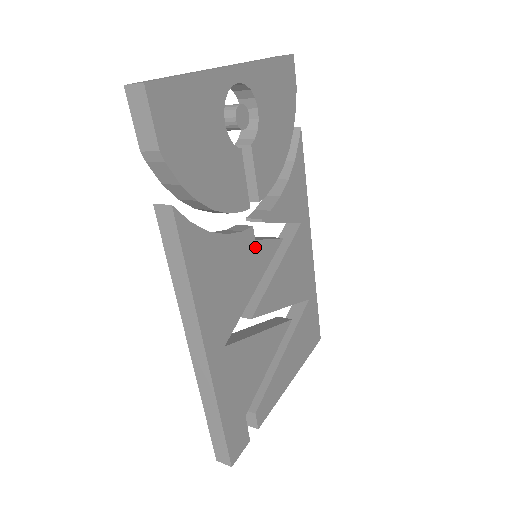
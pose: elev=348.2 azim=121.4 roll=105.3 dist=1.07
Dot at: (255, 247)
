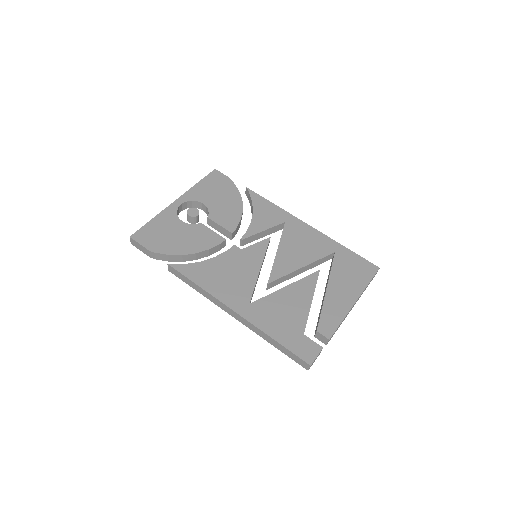
Dot at: (244, 252)
